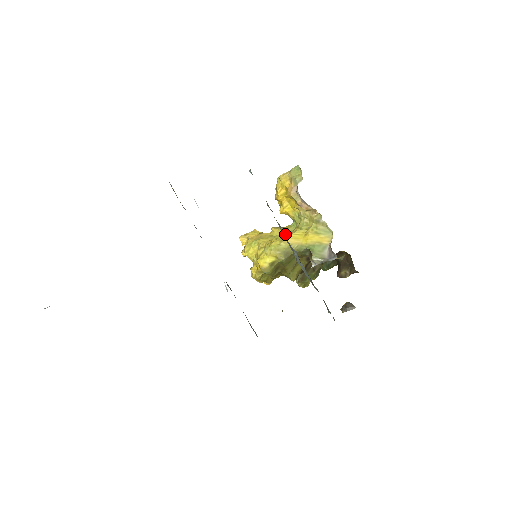
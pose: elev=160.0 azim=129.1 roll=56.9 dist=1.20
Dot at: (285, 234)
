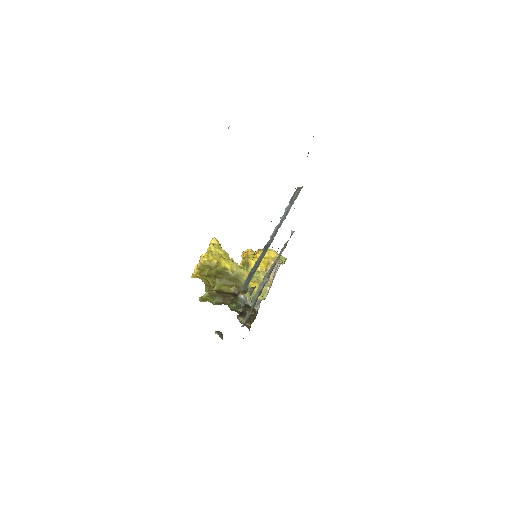
Dot at: occluded
